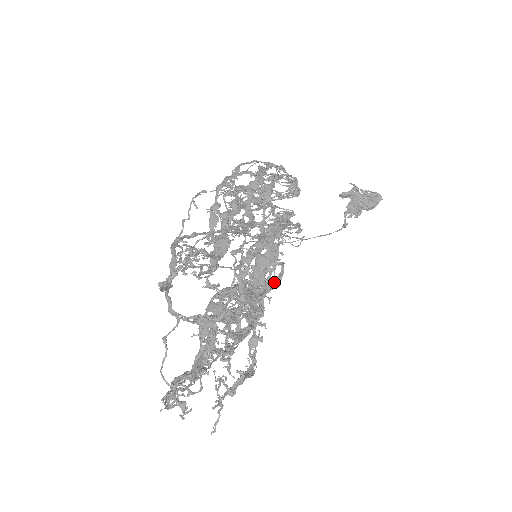
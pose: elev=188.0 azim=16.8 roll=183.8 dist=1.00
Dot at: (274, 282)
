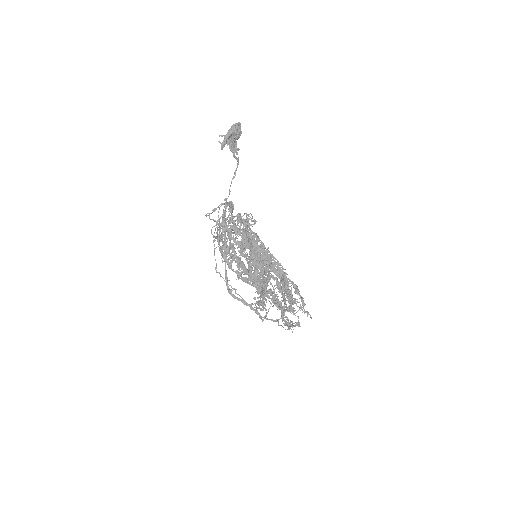
Dot at: occluded
